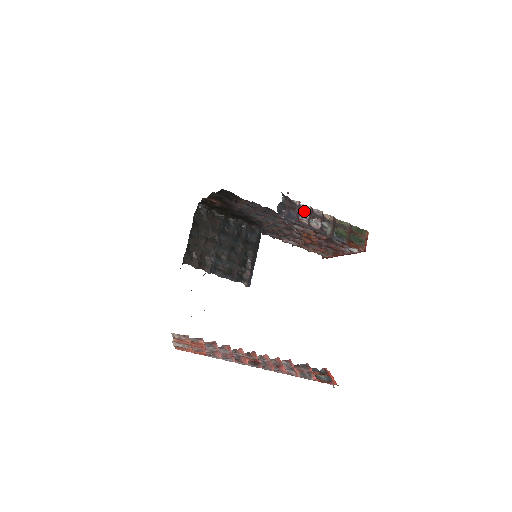
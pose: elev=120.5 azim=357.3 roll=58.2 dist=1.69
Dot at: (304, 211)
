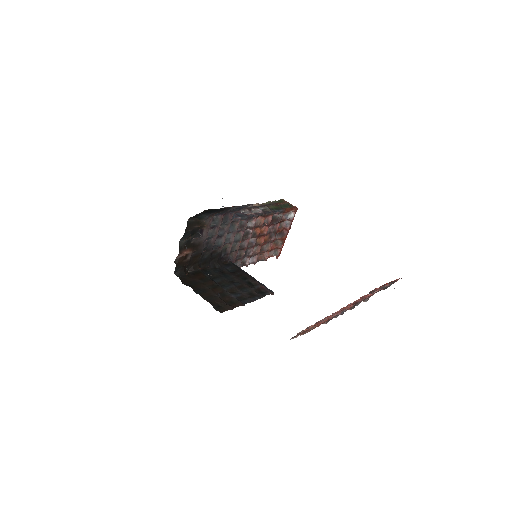
Dot at: (242, 209)
